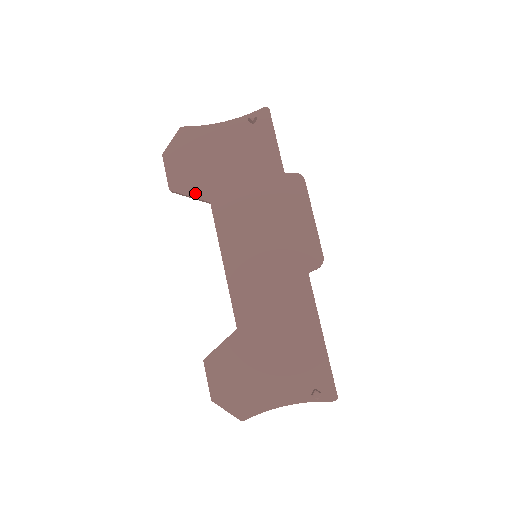
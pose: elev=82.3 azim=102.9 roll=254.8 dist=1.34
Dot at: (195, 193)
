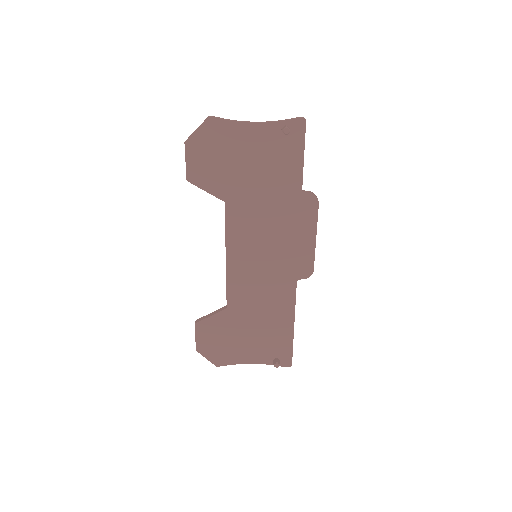
Dot at: (212, 190)
